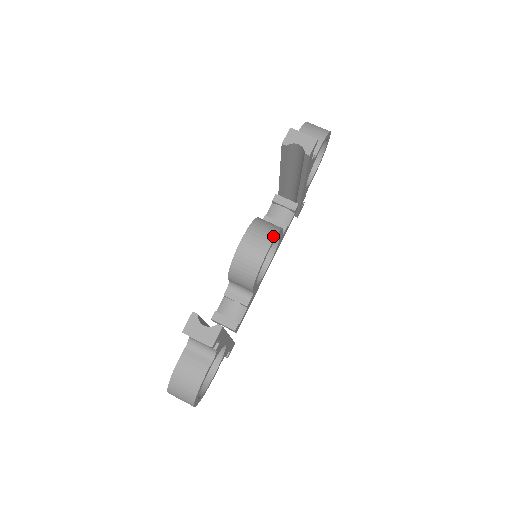
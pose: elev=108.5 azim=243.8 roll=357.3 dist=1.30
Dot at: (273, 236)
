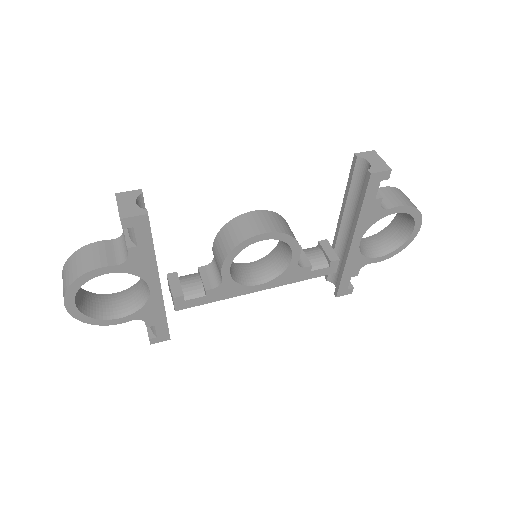
Dot at: (281, 230)
